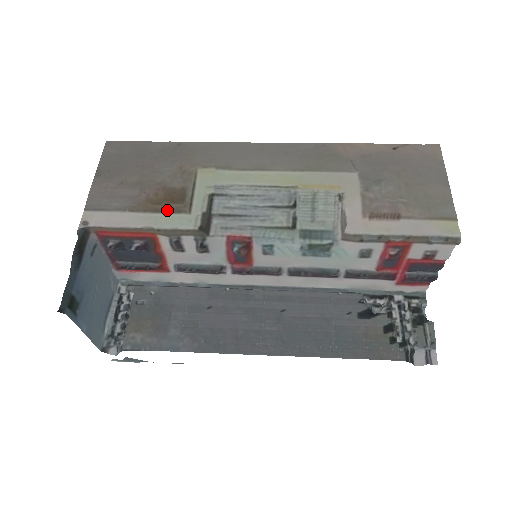
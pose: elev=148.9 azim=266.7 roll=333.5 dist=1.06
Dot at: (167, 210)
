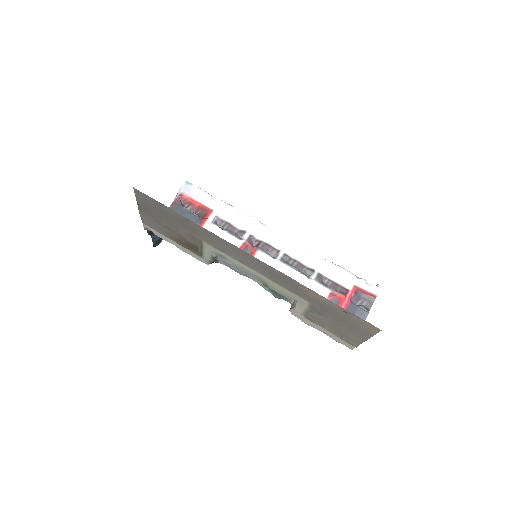
Dot at: (189, 250)
